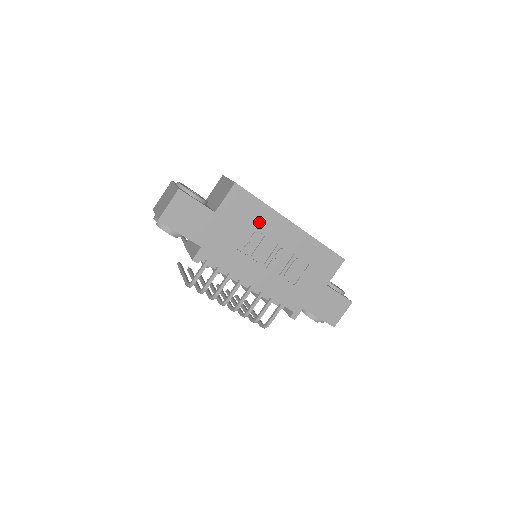
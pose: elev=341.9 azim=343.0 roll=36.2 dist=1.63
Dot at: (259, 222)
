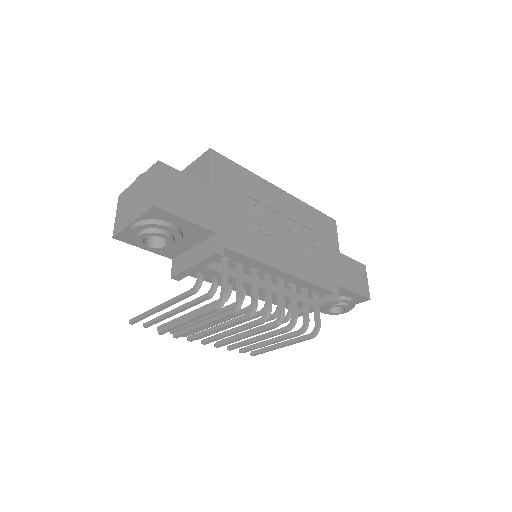
Dot at: (253, 192)
